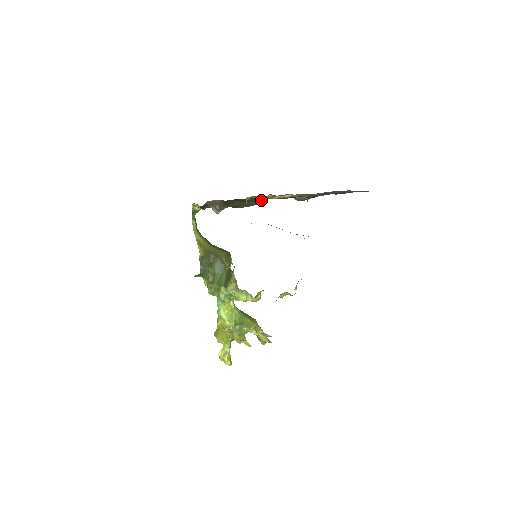
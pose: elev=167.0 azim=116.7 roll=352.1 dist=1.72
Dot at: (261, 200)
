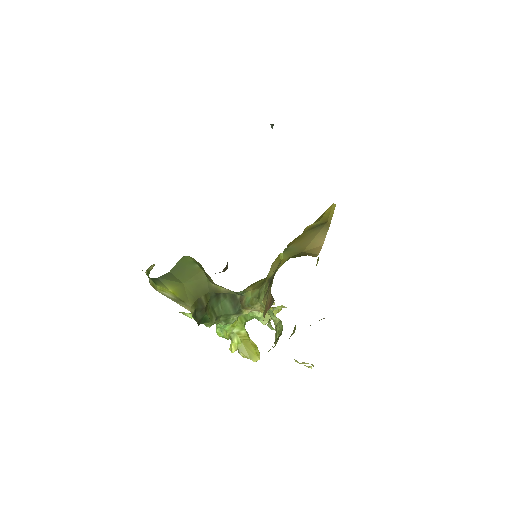
Dot at: occluded
